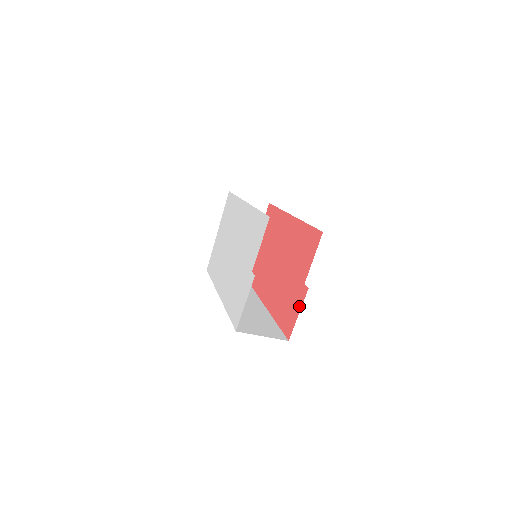
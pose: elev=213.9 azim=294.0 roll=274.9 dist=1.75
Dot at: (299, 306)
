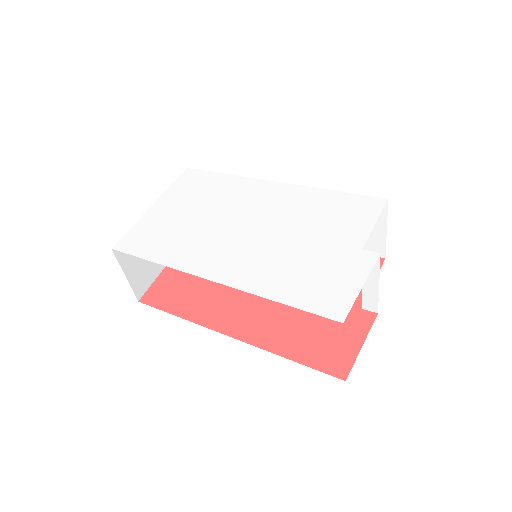
Dot at: (360, 334)
